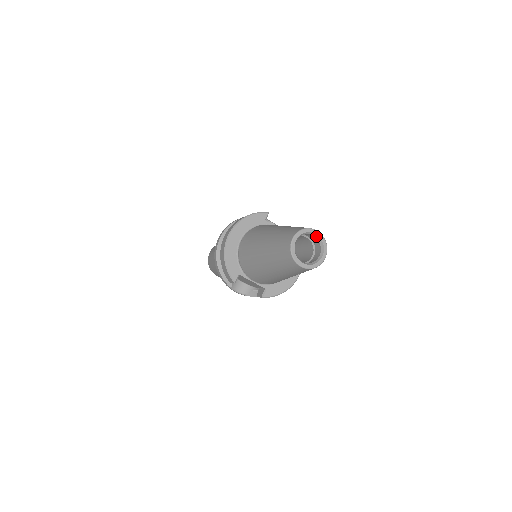
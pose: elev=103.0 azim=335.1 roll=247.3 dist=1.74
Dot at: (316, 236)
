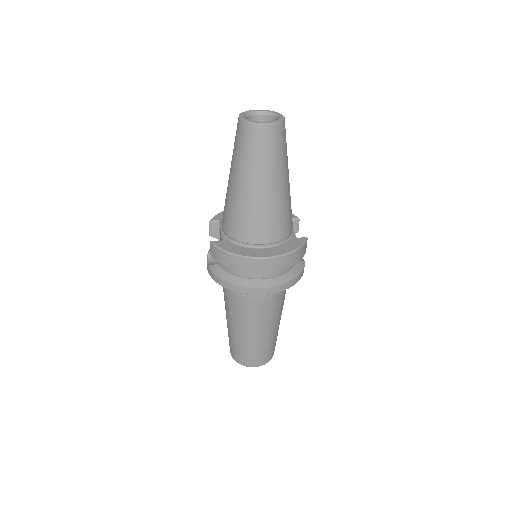
Dot at: occluded
